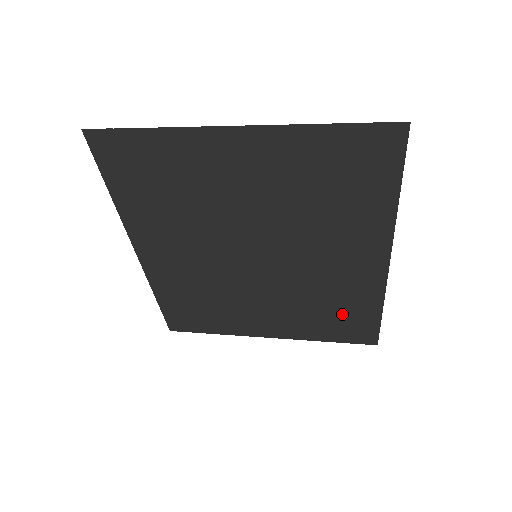
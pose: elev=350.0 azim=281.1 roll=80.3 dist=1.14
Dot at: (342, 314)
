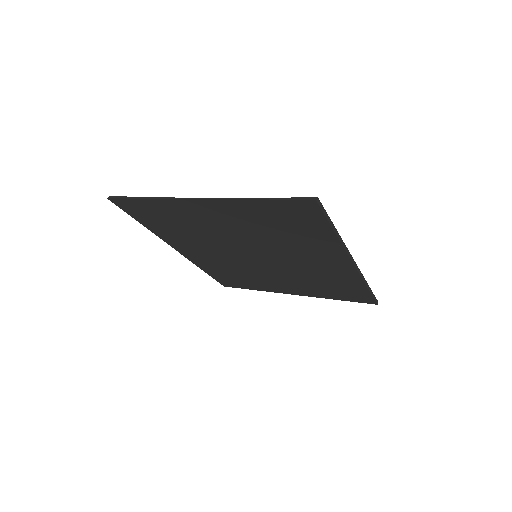
Dot at: (338, 287)
